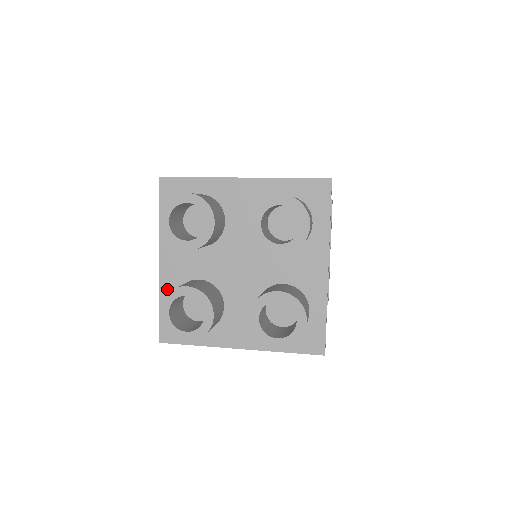
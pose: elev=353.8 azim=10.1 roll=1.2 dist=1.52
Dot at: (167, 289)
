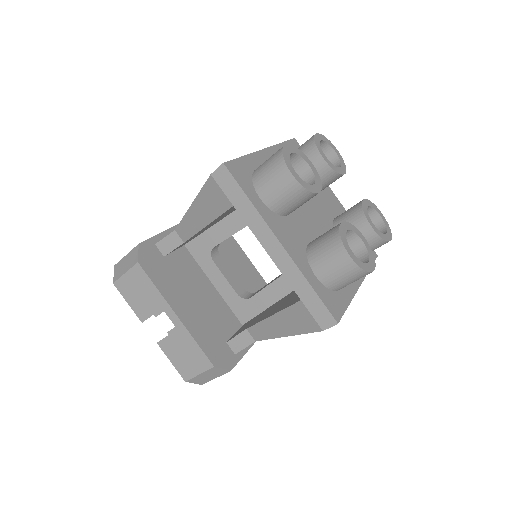
Dot at: (258, 160)
